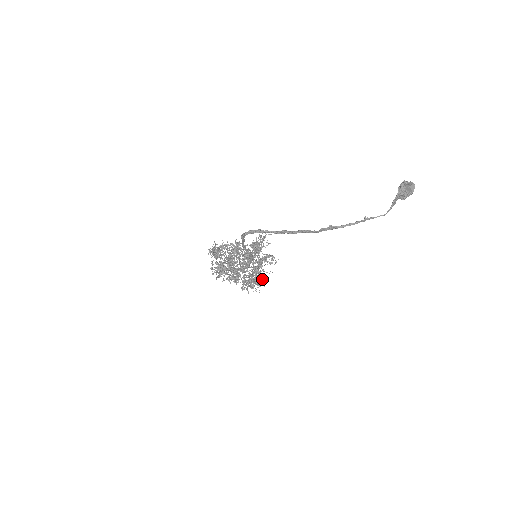
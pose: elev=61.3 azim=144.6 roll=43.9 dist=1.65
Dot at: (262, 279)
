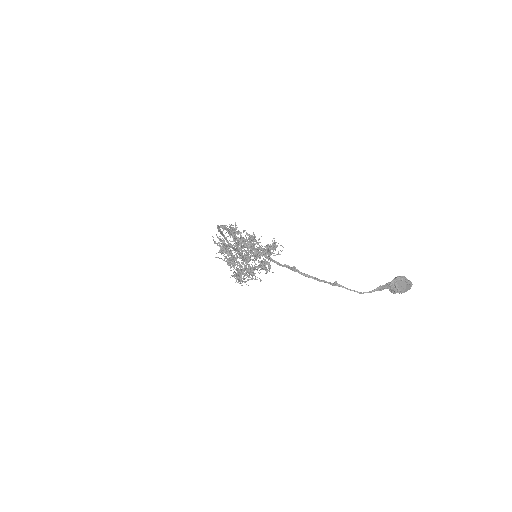
Dot at: (255, 279)
